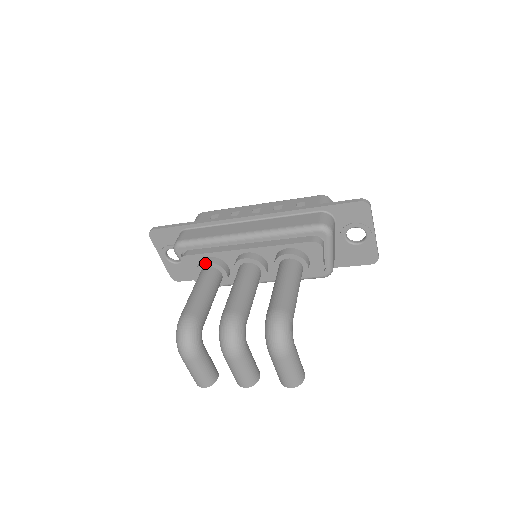
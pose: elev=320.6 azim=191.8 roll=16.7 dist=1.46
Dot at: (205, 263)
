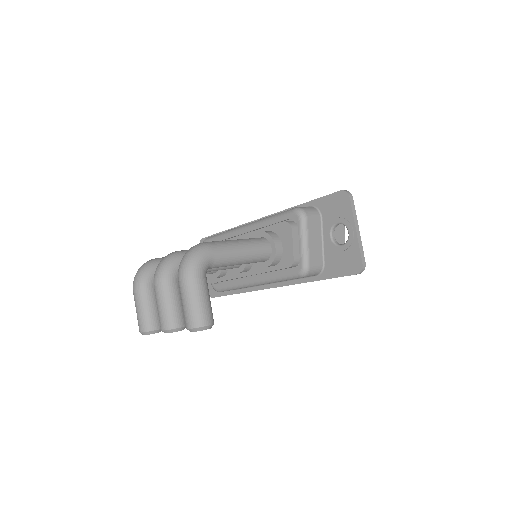
Dot at: occluded
